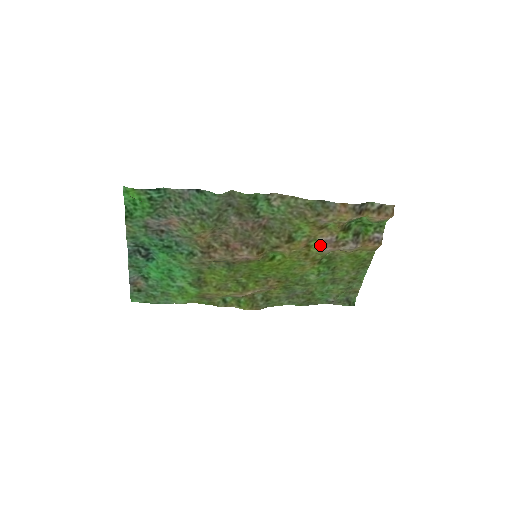
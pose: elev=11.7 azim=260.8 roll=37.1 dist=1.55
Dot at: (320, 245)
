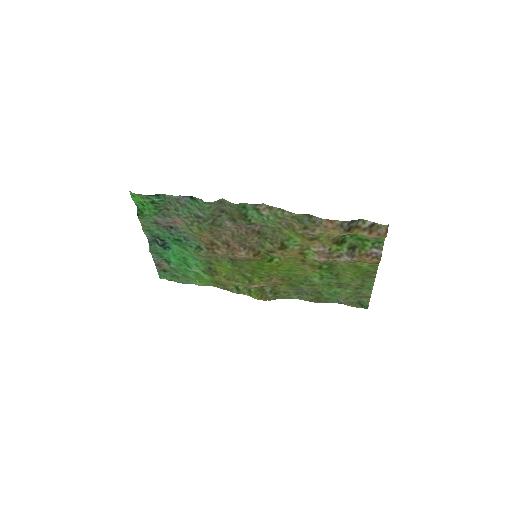
Dot at: (314, 254)
